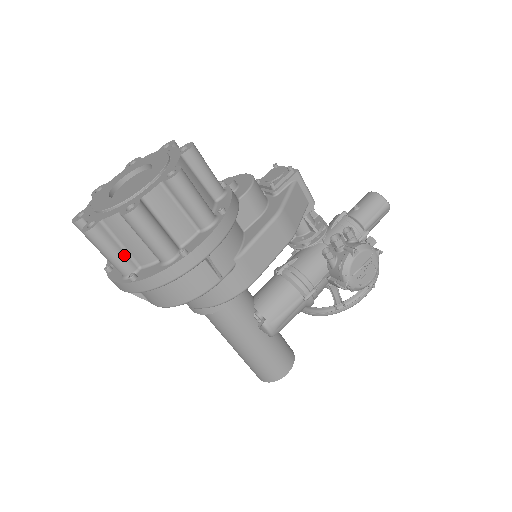
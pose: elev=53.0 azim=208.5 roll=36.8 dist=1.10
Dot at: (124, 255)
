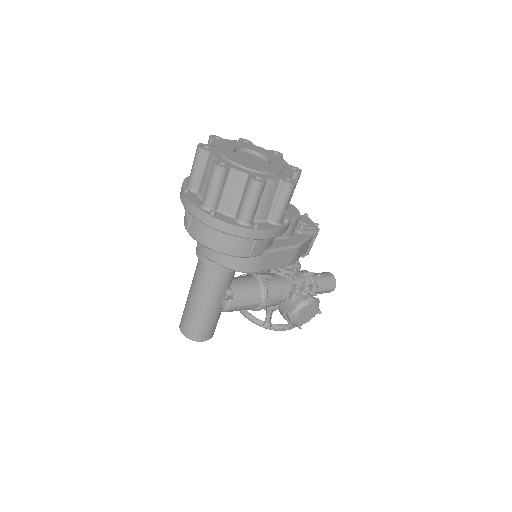
Dot at: (219, 196)
